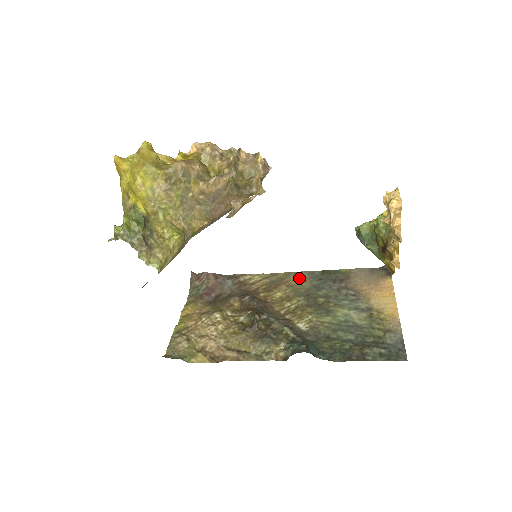
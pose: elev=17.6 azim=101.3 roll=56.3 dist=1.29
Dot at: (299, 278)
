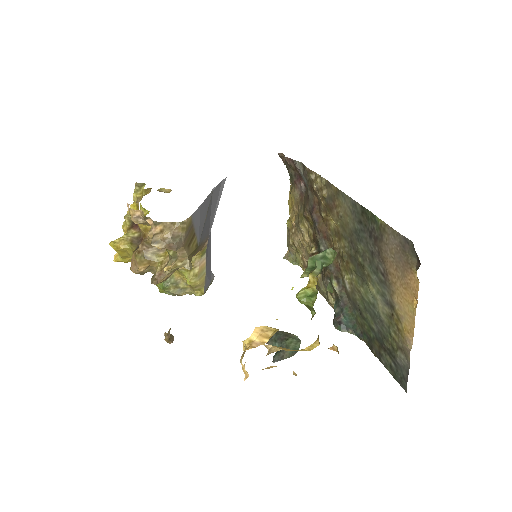
Dot at: (345, 207)
